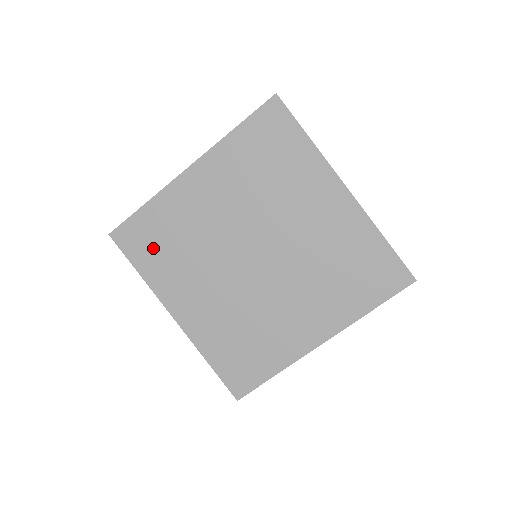
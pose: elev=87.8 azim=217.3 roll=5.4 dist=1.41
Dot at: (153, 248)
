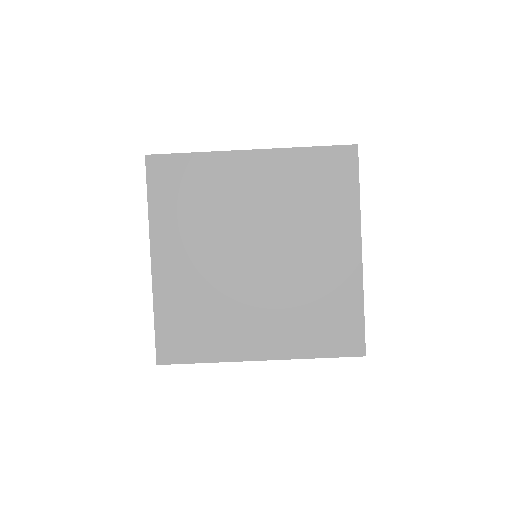
Dot at: (193, 335)
